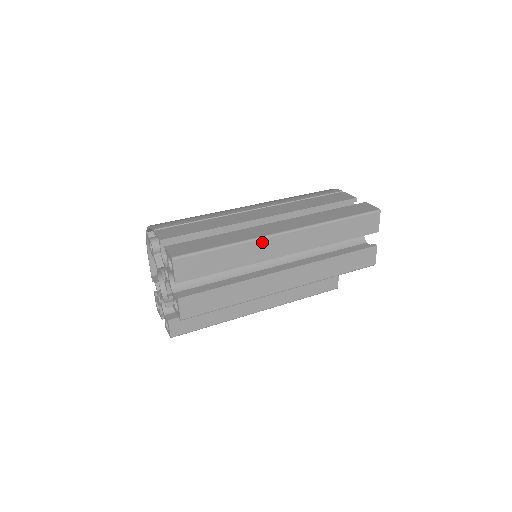
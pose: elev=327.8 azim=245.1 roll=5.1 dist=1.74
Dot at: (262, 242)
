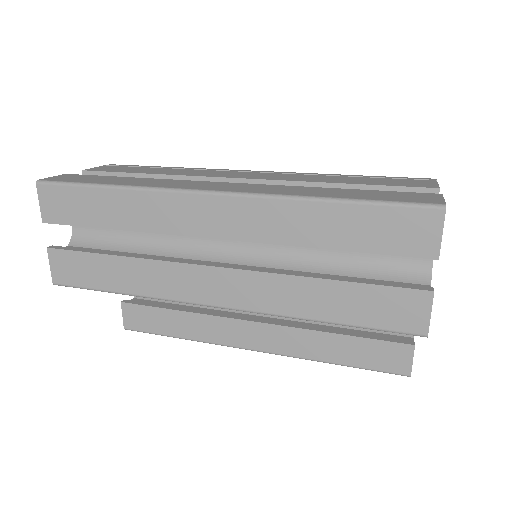
Dot at: (168, 198)
